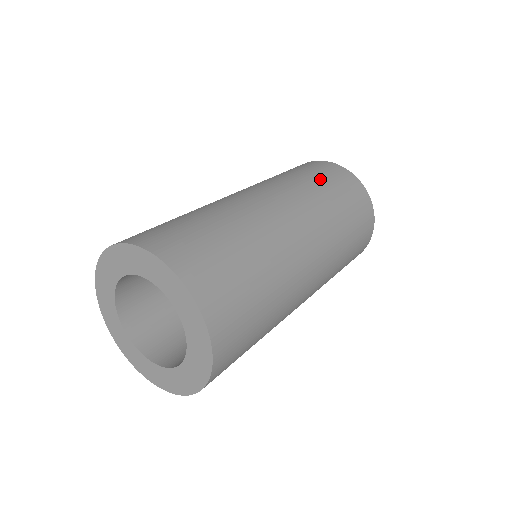
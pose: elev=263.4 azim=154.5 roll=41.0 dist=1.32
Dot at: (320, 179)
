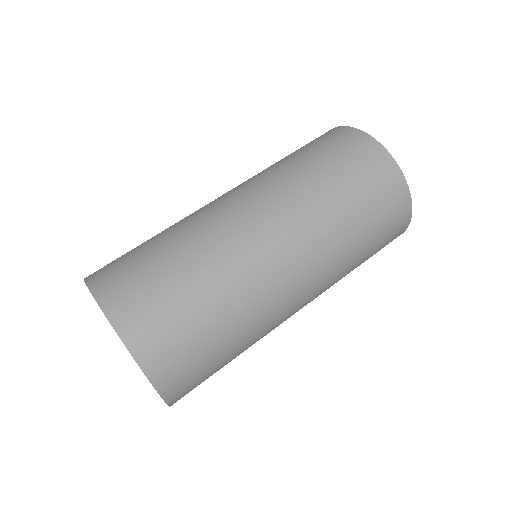
Dot at: (307, 153)
